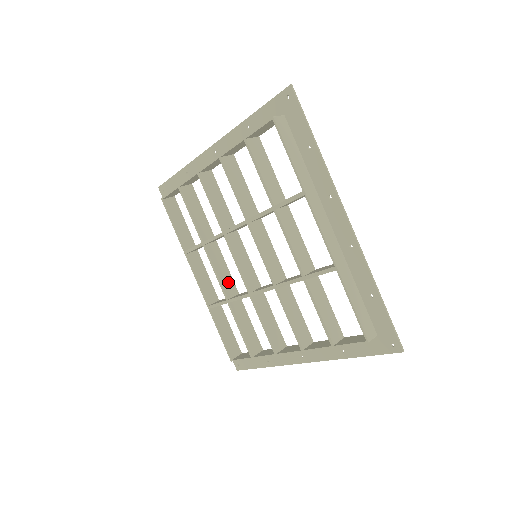
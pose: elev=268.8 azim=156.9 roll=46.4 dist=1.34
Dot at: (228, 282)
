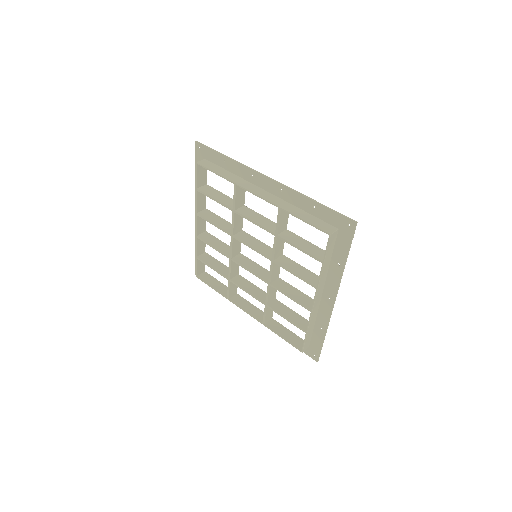
Dot at: (260, 294)
